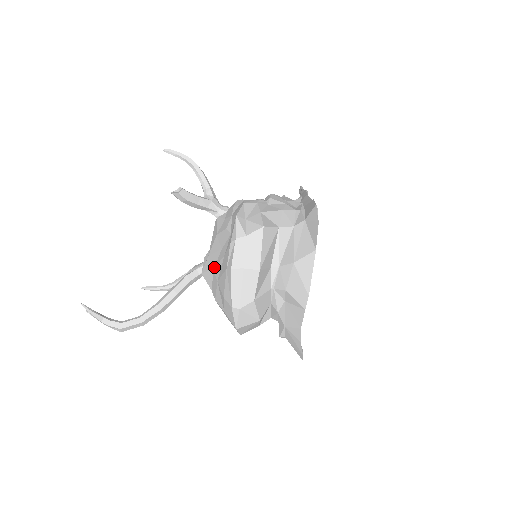
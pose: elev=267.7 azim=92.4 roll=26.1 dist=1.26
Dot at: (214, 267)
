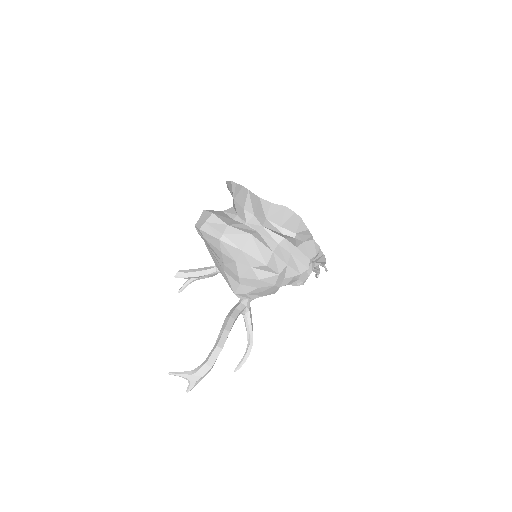
Dot at: (222, 269)
